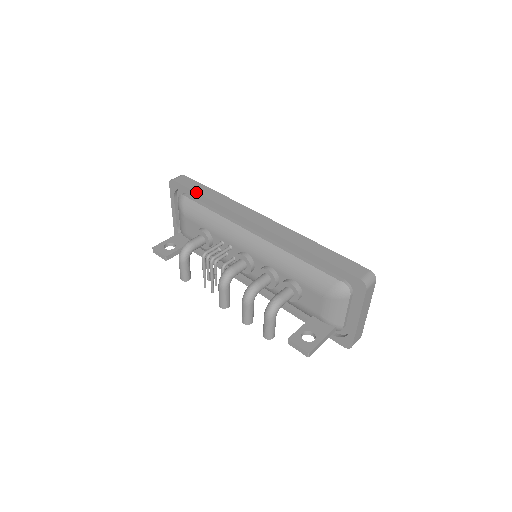
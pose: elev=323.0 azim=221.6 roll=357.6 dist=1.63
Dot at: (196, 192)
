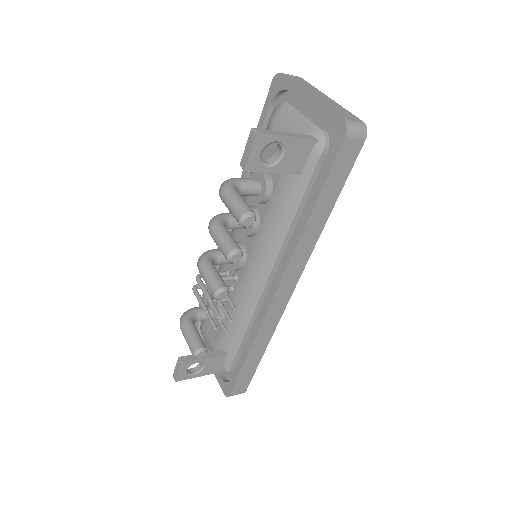
Dot at: (202, 294)
